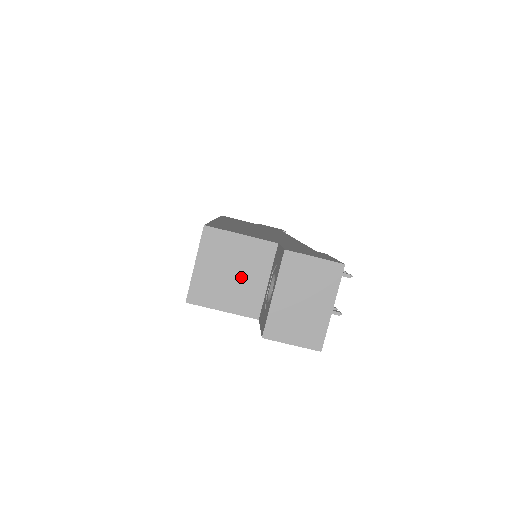
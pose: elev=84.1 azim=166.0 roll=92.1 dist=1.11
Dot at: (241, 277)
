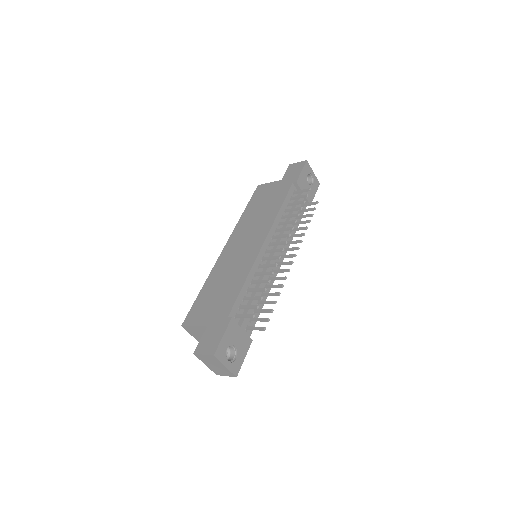
Dot at: occluded
